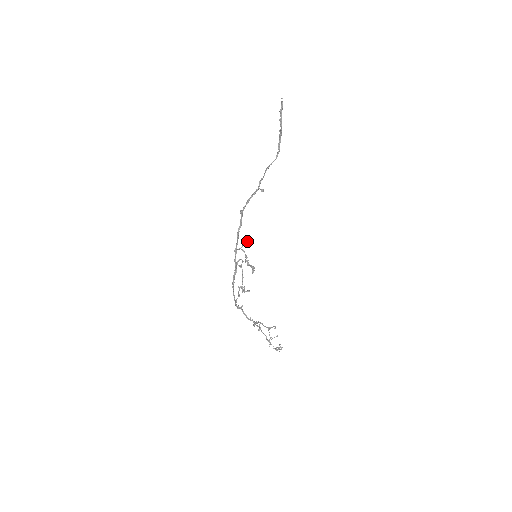
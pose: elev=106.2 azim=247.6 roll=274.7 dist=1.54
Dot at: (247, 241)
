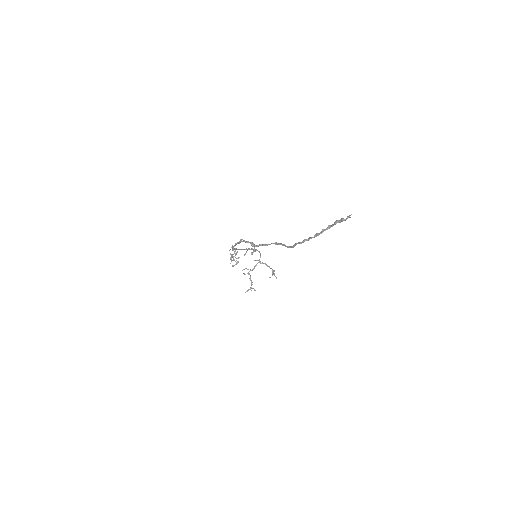
Dot at: occluded
